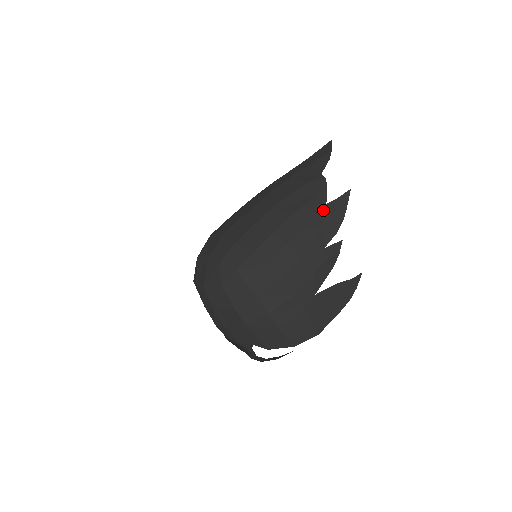
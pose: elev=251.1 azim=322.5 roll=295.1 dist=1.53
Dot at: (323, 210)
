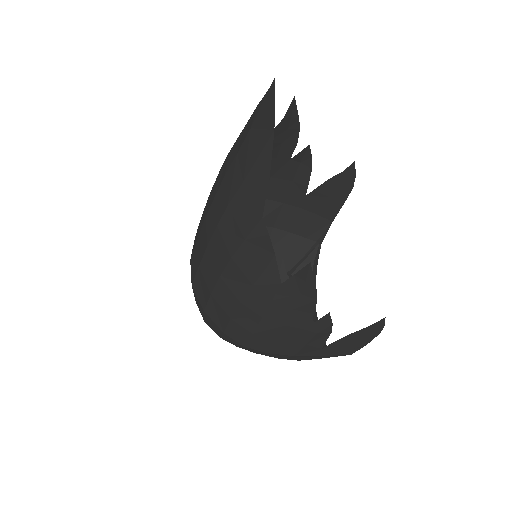
Dot at: (280, 293)
